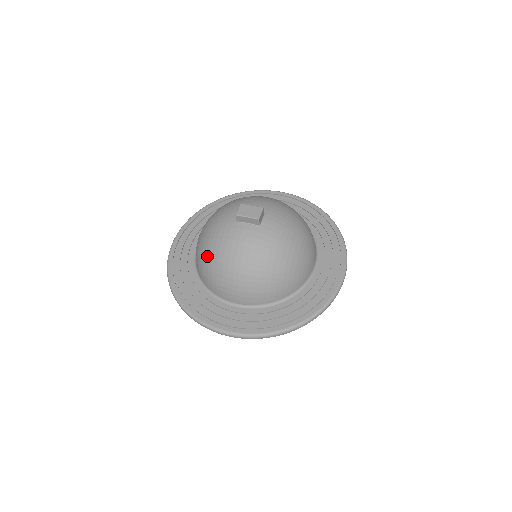
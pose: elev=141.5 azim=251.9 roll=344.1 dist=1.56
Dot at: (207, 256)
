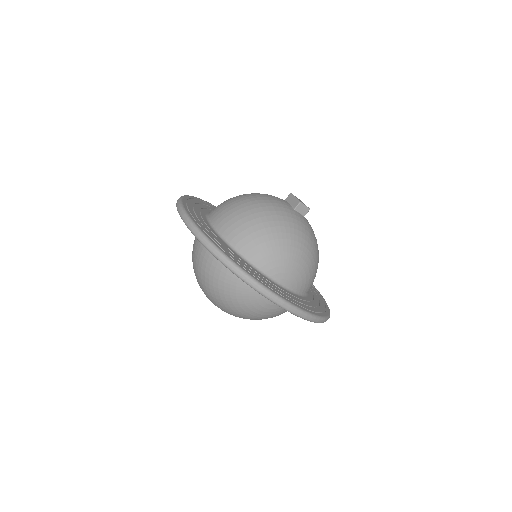
Dot at: occluded
